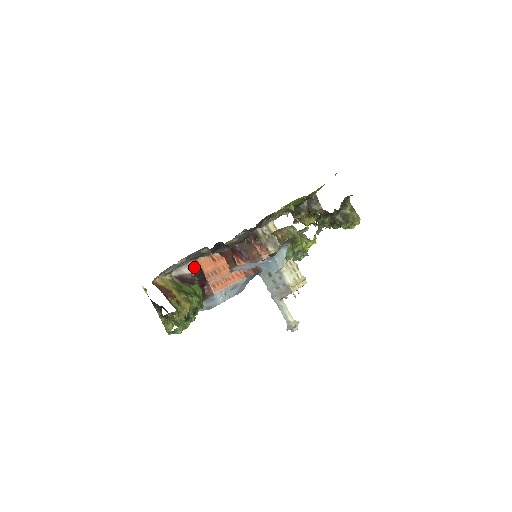
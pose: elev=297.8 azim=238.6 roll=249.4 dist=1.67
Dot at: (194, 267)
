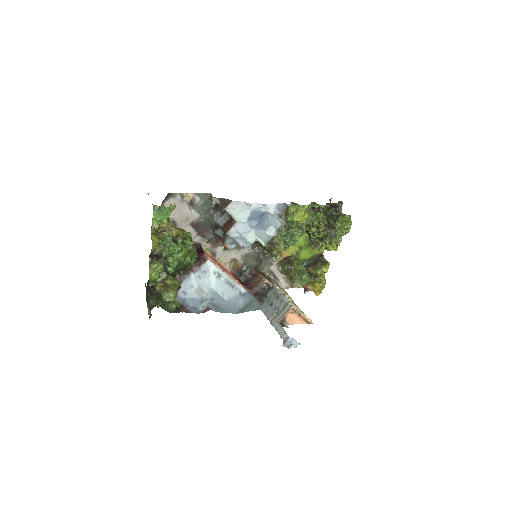
Dot at: (196, 243)
